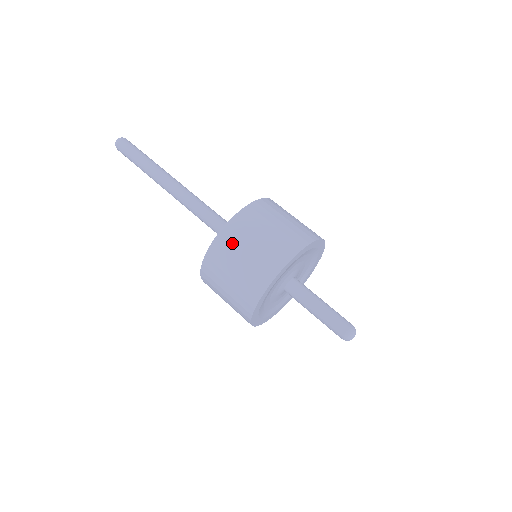
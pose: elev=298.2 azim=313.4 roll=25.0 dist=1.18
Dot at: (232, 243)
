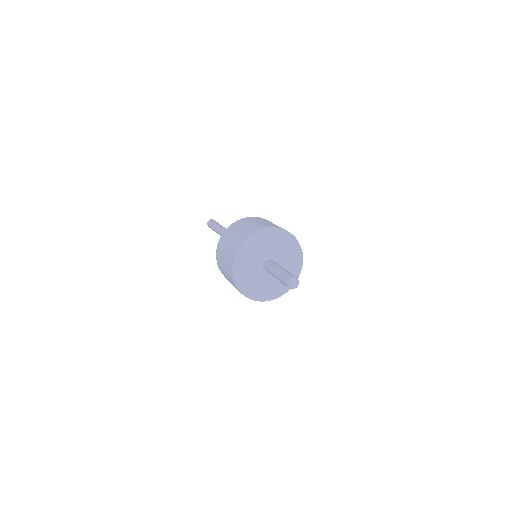
Dot at: (269, 221)
